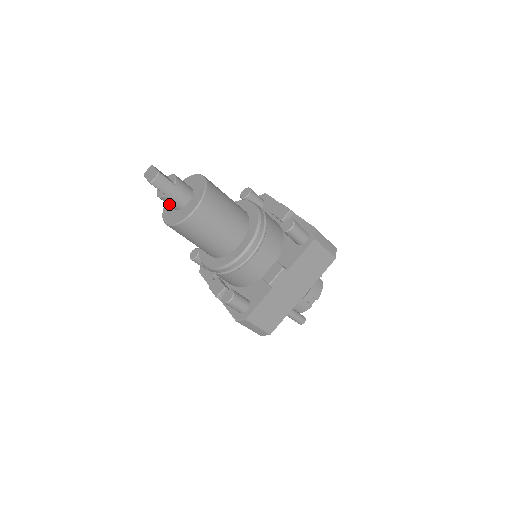
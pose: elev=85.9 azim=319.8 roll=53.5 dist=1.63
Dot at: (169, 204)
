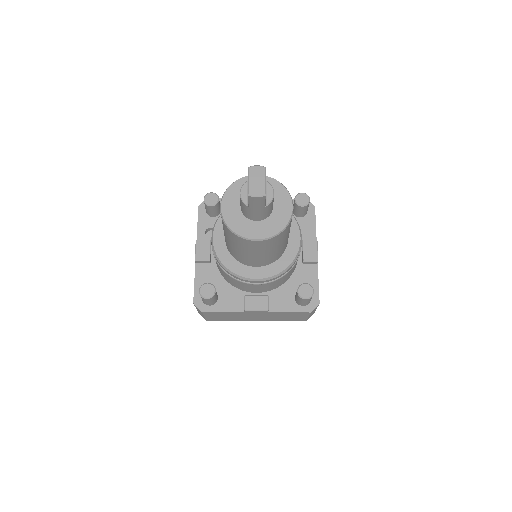
Dot at: (242, 206)
